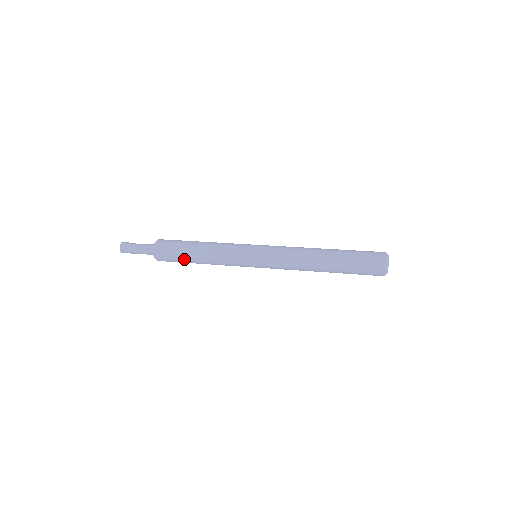
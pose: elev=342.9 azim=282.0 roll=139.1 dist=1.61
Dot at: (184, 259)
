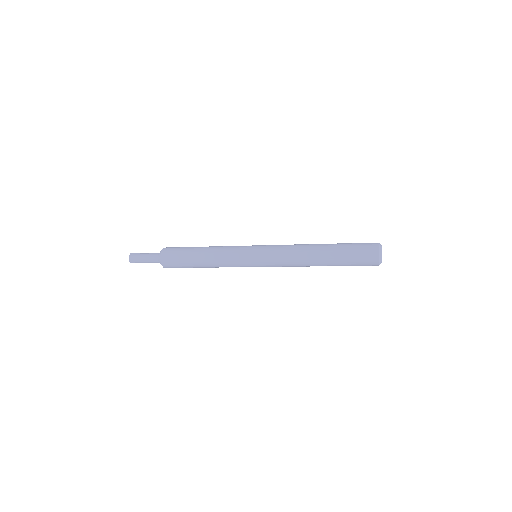
Dot at: (188, 261)
